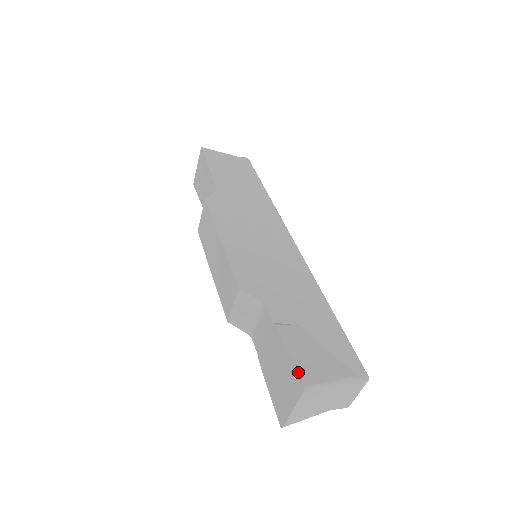
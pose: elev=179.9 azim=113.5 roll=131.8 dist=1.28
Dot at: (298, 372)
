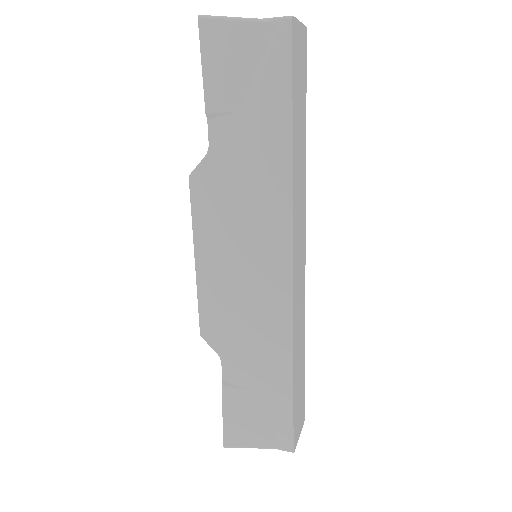
Dot at: (224, 435)
